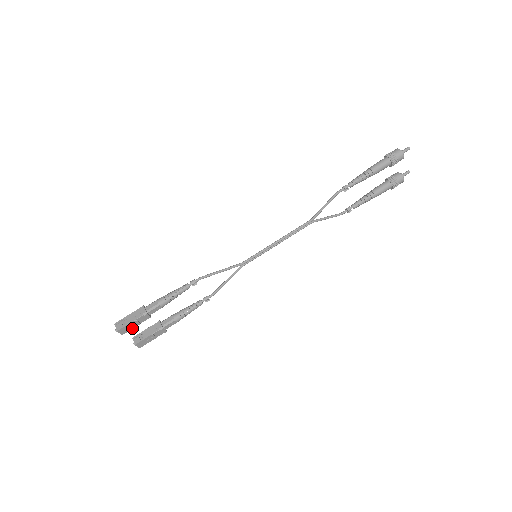
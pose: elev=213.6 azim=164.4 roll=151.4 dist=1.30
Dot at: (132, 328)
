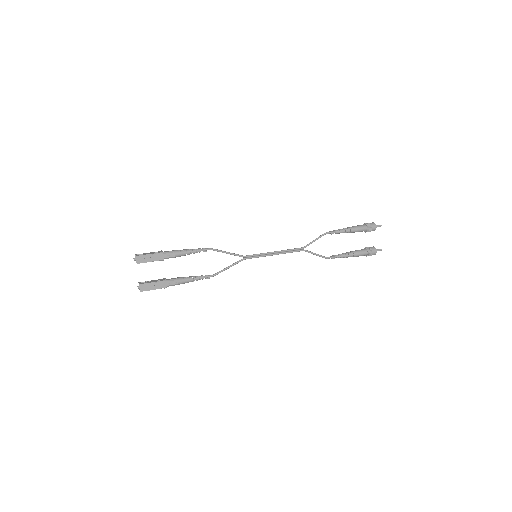
Dot at: (146, 262)
